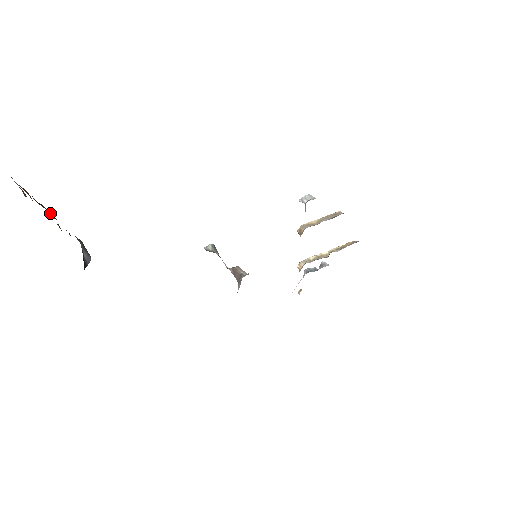
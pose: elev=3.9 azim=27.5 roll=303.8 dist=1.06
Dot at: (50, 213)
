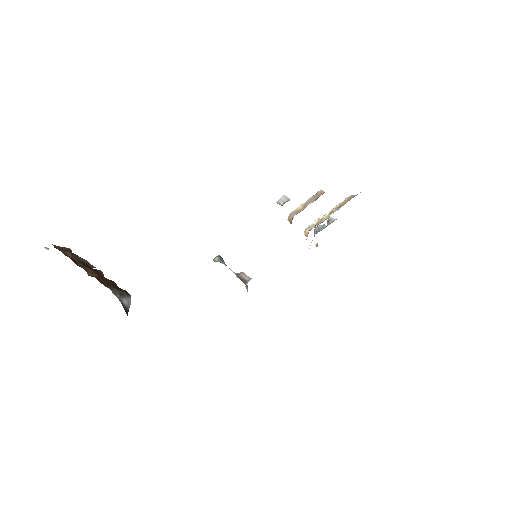
Dot at: (91, 270)
